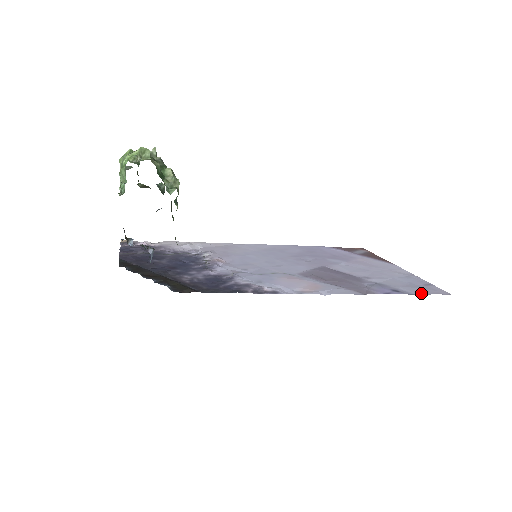
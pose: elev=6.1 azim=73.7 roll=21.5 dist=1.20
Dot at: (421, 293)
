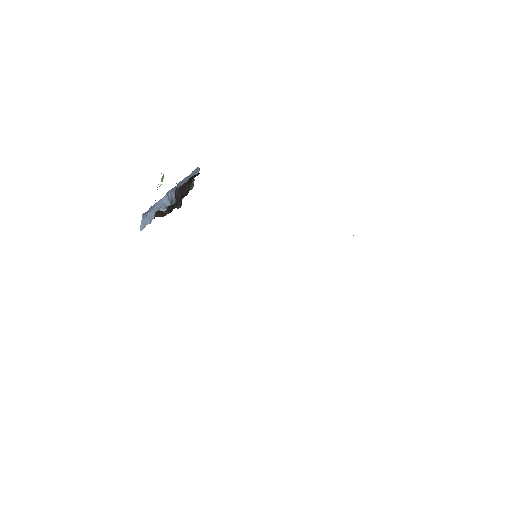
Dot at: occluded
